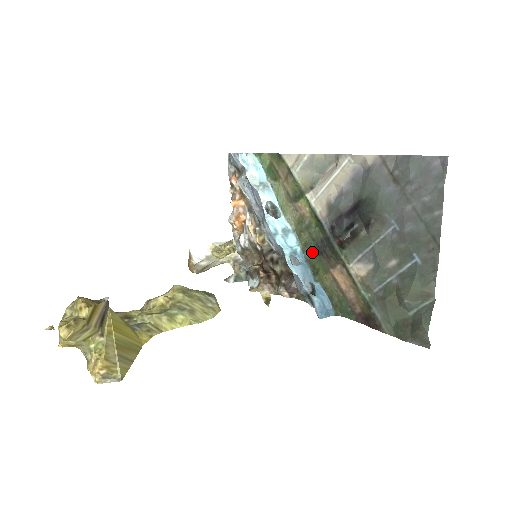
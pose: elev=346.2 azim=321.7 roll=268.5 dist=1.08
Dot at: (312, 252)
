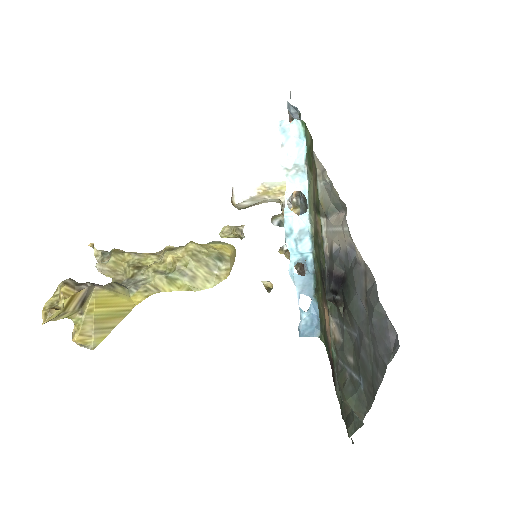
Dot at: (319, 269)
